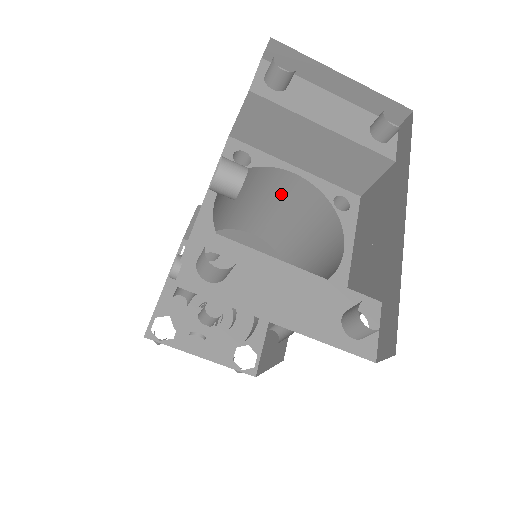
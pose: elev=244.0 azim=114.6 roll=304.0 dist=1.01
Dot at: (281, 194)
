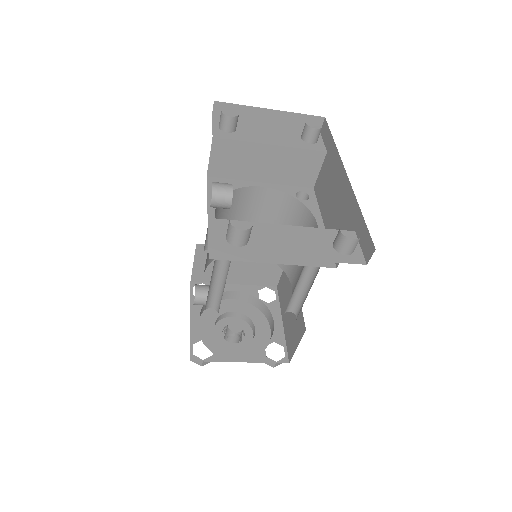
Dot at: (257, 208)
